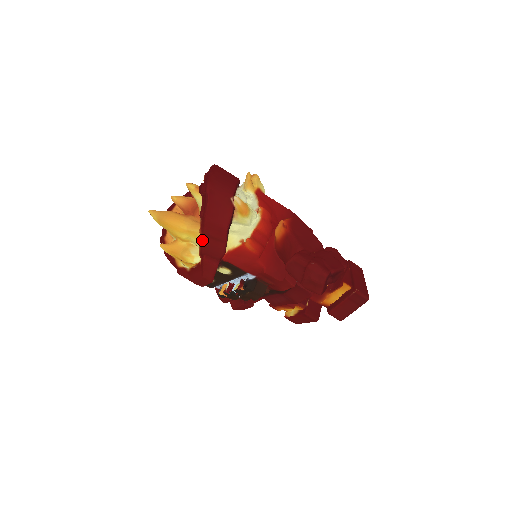
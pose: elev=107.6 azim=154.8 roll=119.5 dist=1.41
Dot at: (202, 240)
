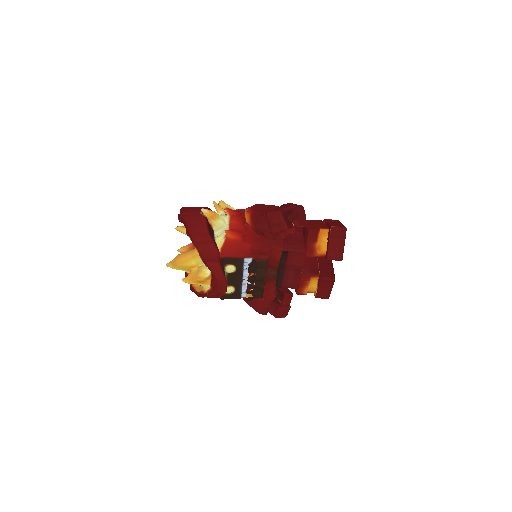
Dot at: (197, 249)
